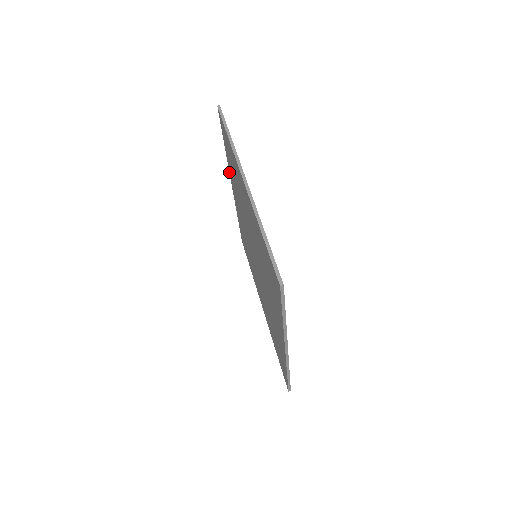
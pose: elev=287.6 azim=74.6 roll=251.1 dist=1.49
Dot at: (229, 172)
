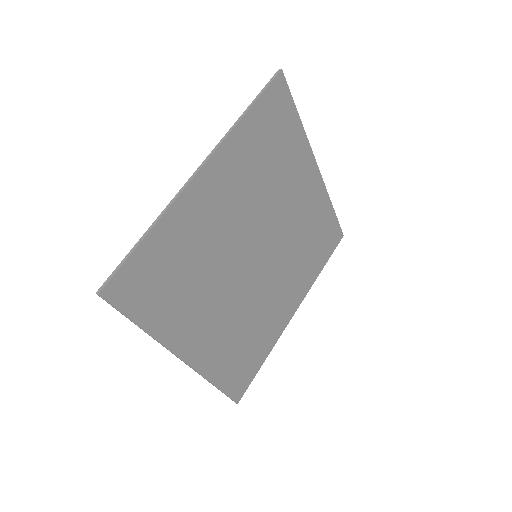
Dot at: (309, 152)
